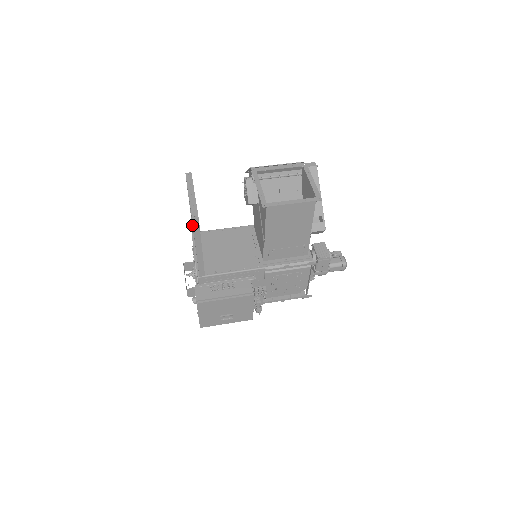
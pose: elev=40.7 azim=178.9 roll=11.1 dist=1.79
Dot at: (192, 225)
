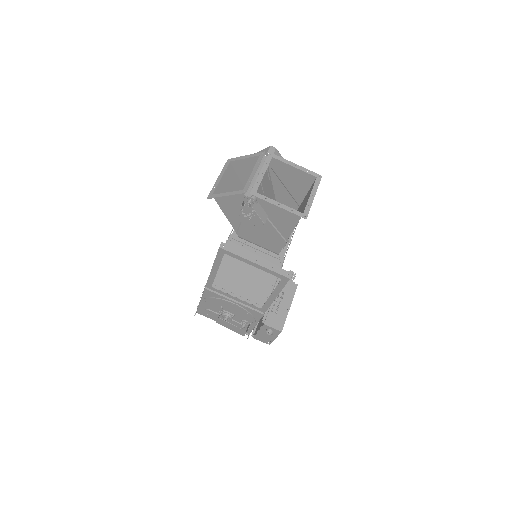
Dot at: occluded
